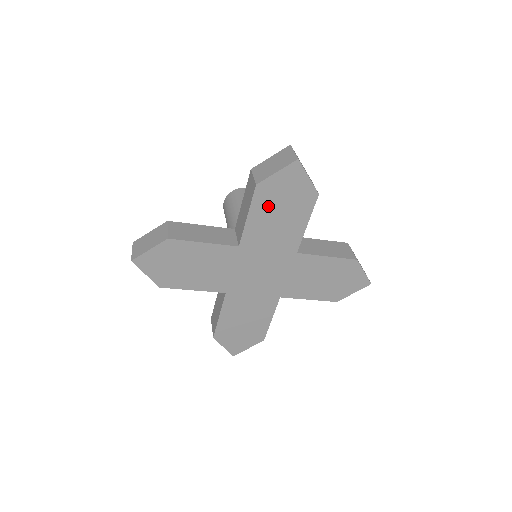
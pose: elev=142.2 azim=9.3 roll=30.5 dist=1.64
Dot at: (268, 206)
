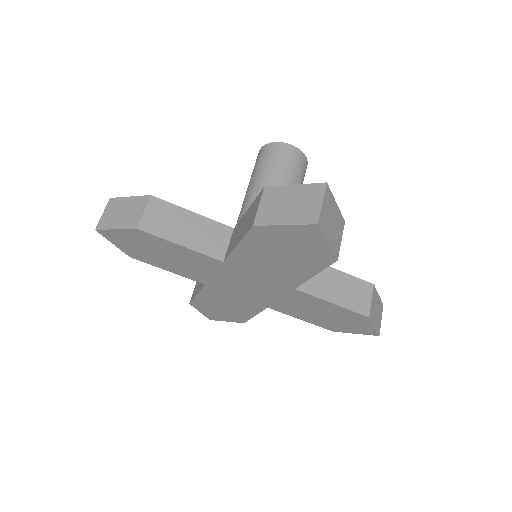
Dot at: (266, 246)
